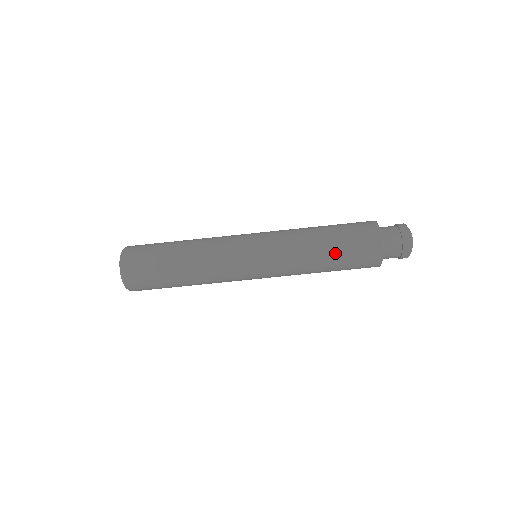
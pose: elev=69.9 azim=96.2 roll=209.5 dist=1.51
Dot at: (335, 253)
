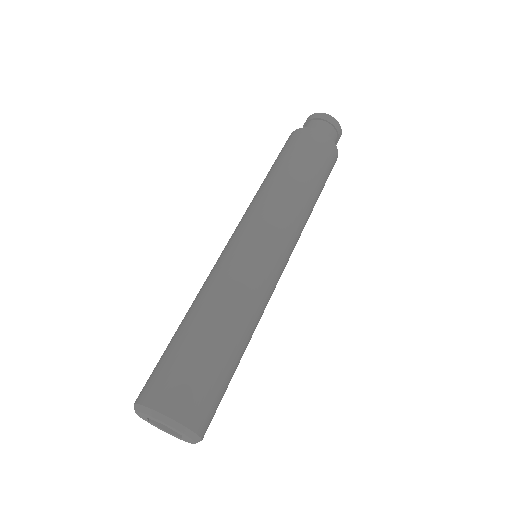
Dot at: (272, 168)
